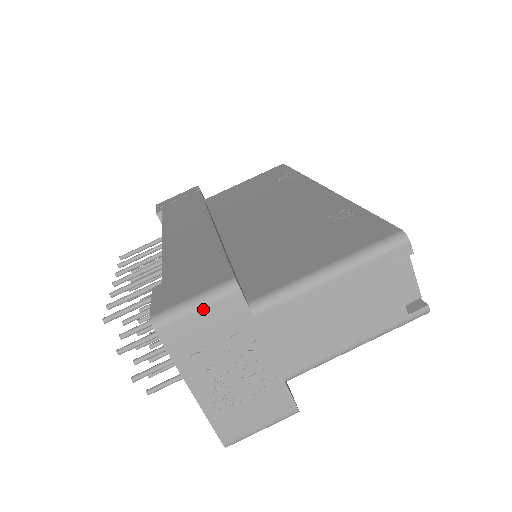
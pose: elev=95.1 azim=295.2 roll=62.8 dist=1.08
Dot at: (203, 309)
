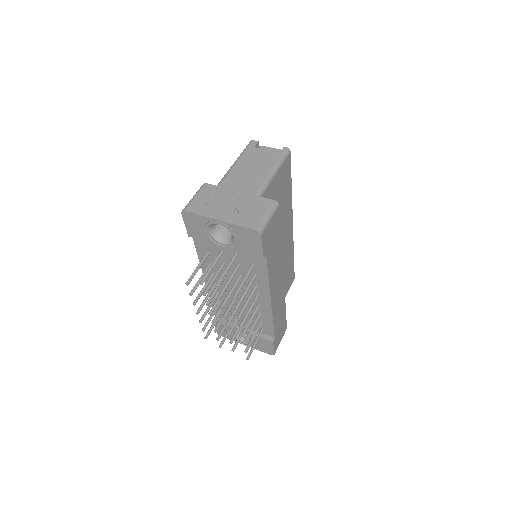
Dot at: (197, 195)
